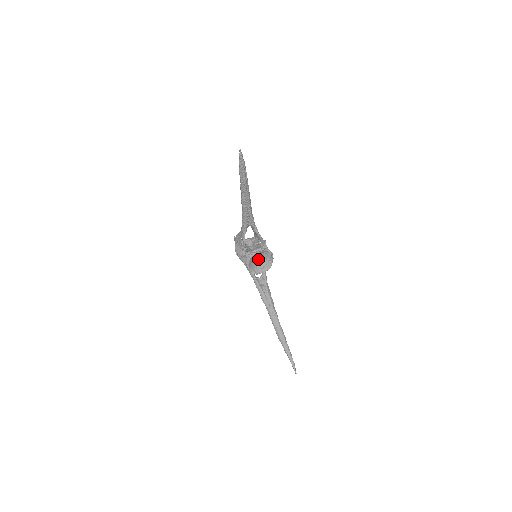
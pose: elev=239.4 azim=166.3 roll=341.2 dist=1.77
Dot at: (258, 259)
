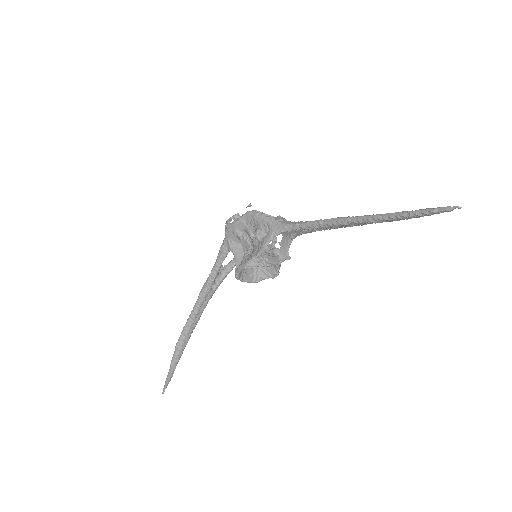
Dot at: occluded
